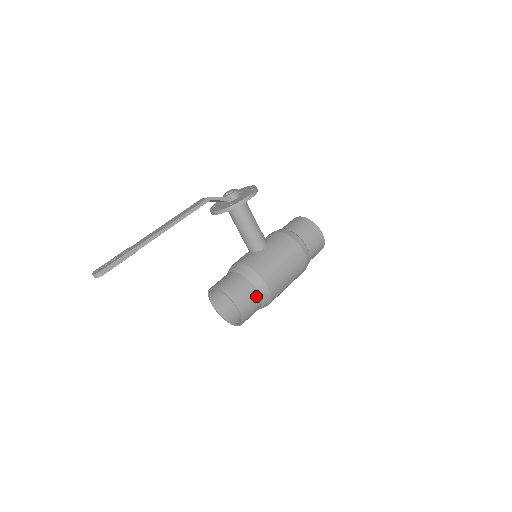
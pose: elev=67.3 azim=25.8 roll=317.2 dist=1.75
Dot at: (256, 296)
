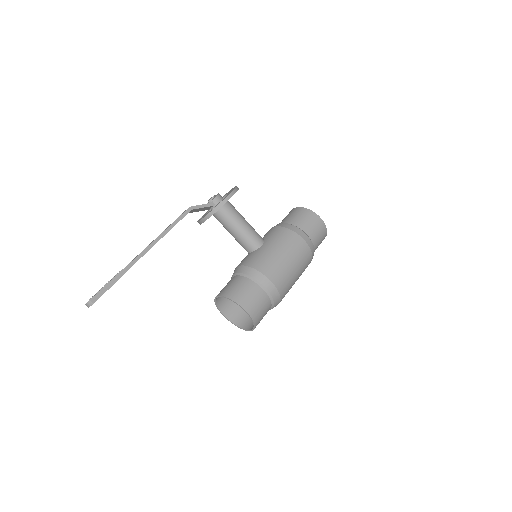
Dot at: (262, 294)
